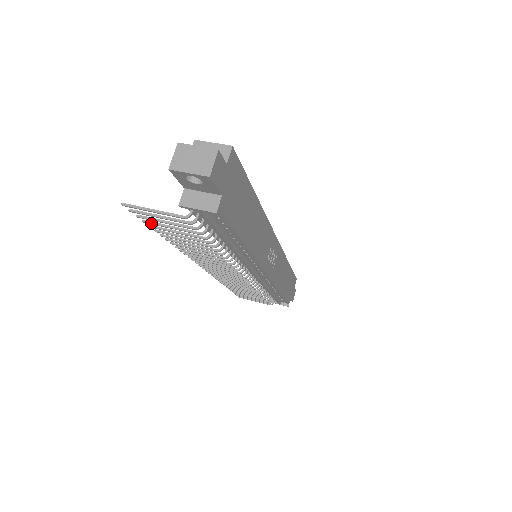
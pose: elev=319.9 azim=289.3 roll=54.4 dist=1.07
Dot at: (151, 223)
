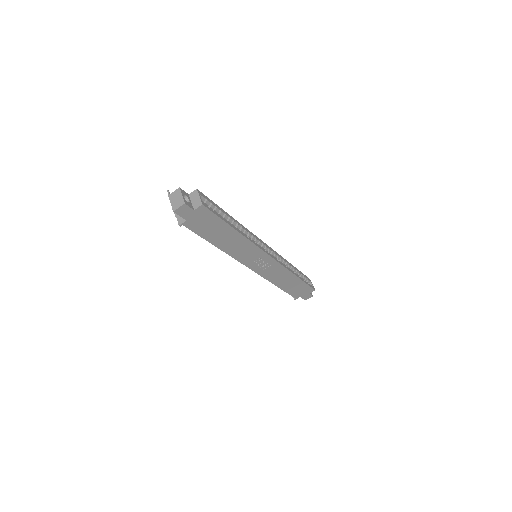
Dot at: occluded
